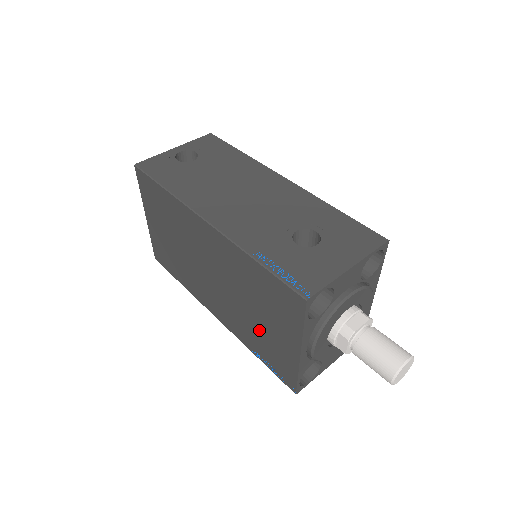
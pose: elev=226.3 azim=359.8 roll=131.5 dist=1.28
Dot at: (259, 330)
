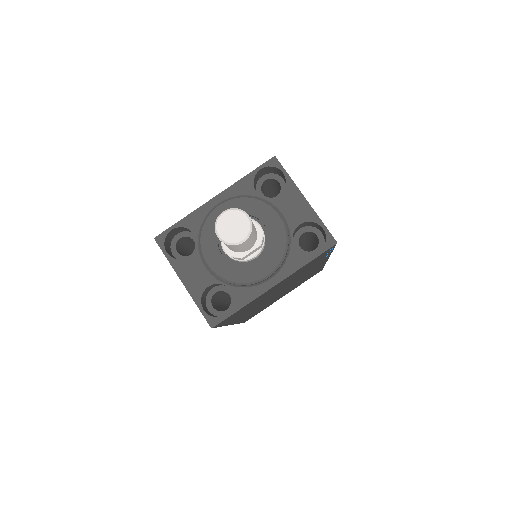
Dot at: occluded
